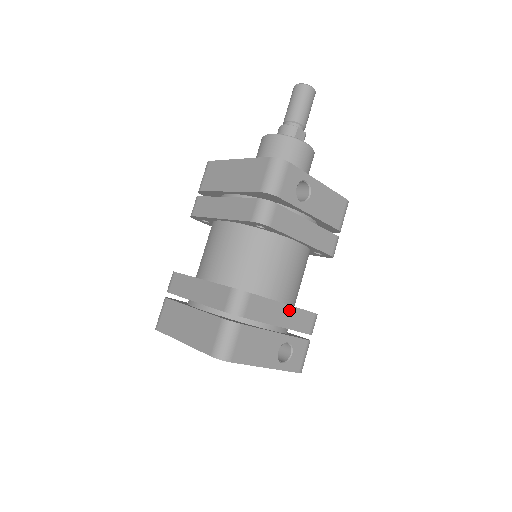
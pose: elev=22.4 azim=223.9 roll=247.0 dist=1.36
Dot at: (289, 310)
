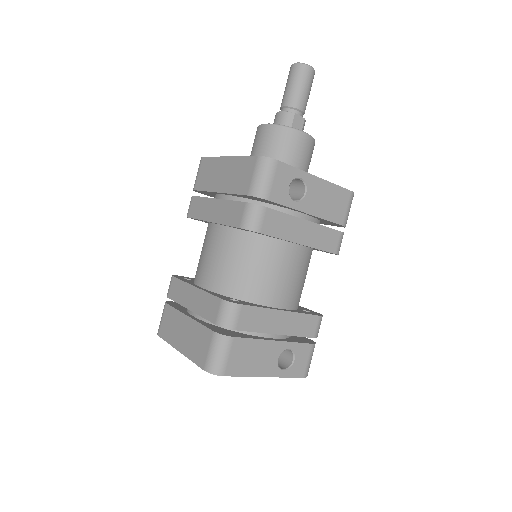
Dot at: (288, 316)
